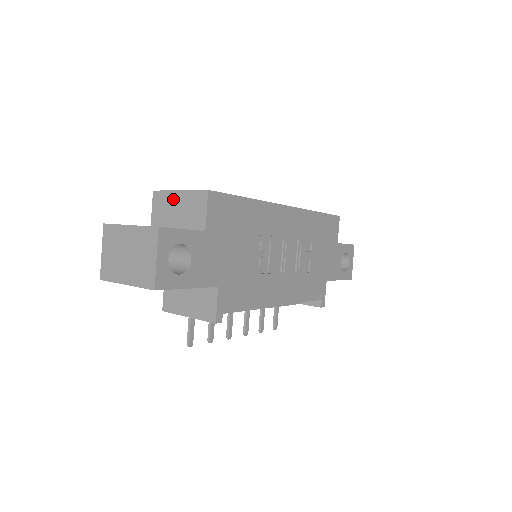
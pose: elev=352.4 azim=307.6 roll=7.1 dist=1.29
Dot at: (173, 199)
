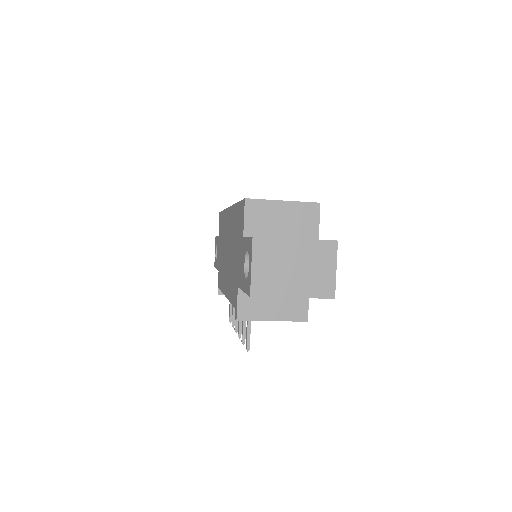
Dot at: (276, 209)
